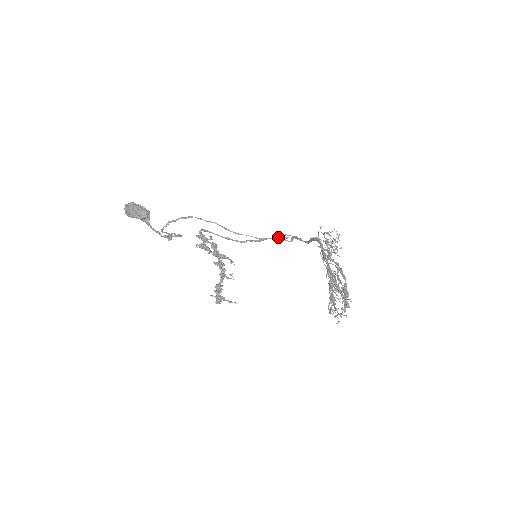
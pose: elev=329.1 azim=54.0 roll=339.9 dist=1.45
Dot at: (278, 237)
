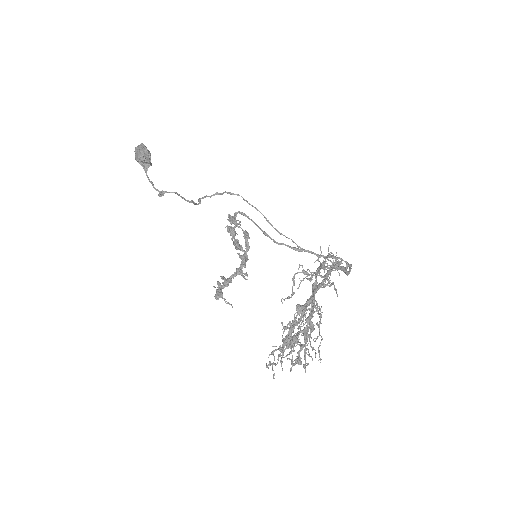
Dot at: occluded
